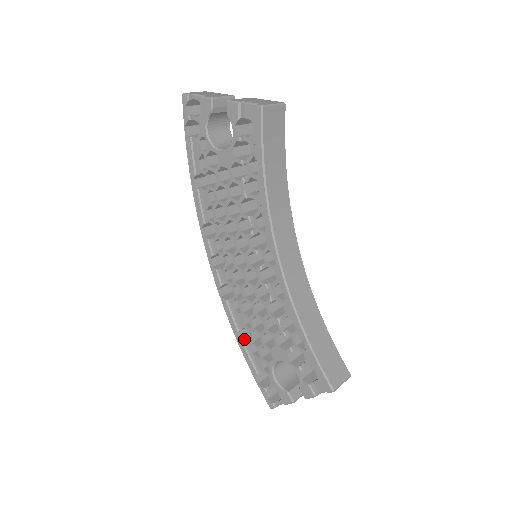
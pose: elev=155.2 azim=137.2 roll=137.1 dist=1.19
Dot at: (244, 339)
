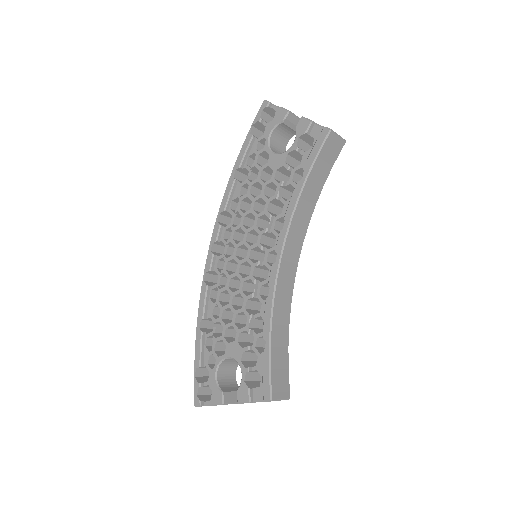
Dot at: (204, 329)
